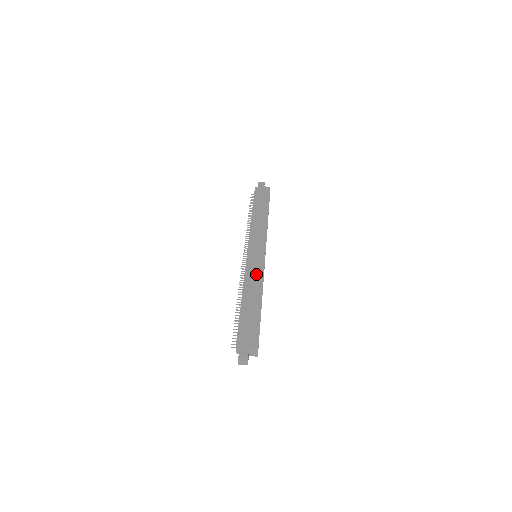
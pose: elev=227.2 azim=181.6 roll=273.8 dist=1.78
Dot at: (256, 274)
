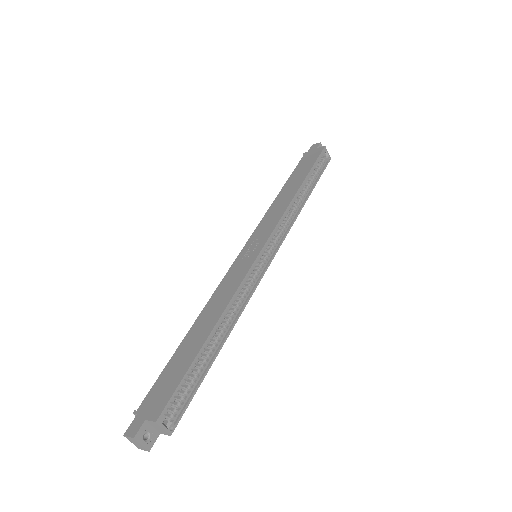
Dot at: (230, 285)
